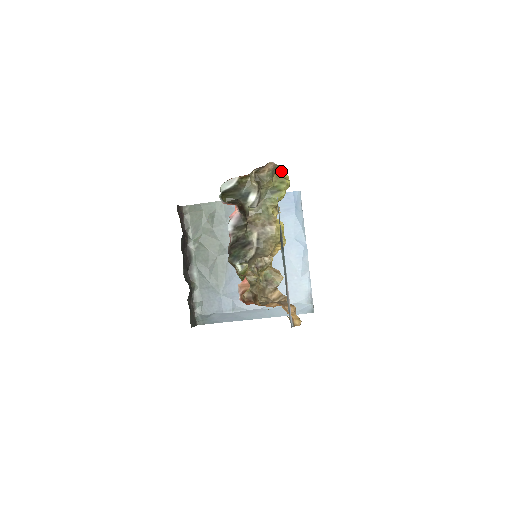
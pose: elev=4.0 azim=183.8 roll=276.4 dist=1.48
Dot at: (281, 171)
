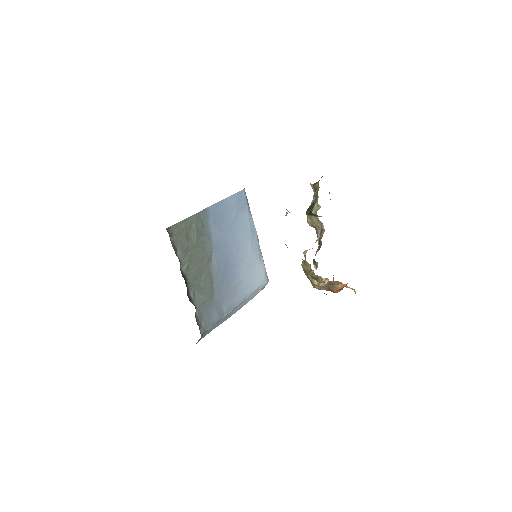
Dot at: occluded
